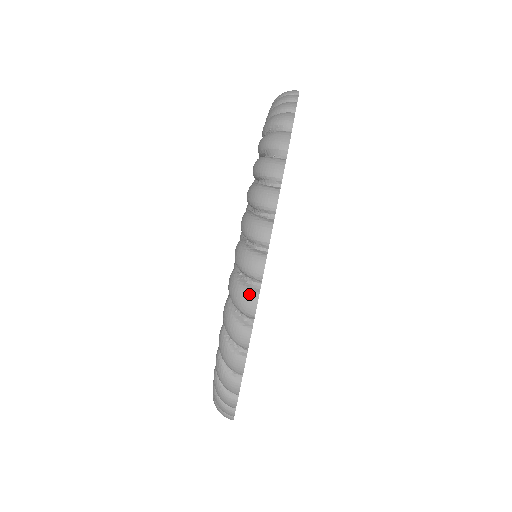
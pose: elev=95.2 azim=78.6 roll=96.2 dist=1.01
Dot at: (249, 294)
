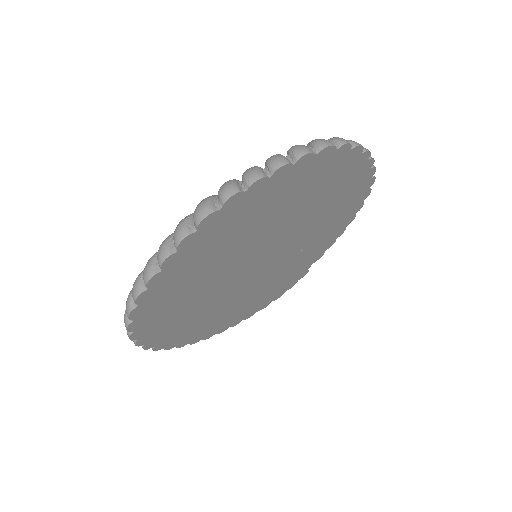
Dot at: (128, 305)
